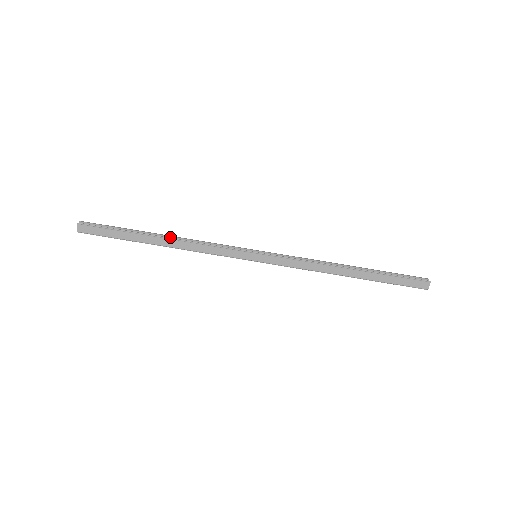
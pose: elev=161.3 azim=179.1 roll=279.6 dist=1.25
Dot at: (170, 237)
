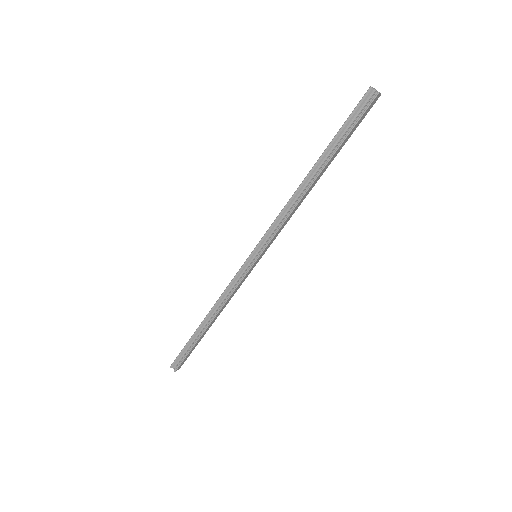
Dot at: (209, 316)
